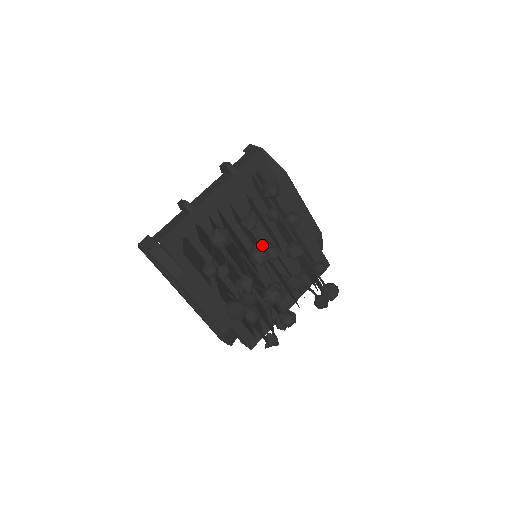
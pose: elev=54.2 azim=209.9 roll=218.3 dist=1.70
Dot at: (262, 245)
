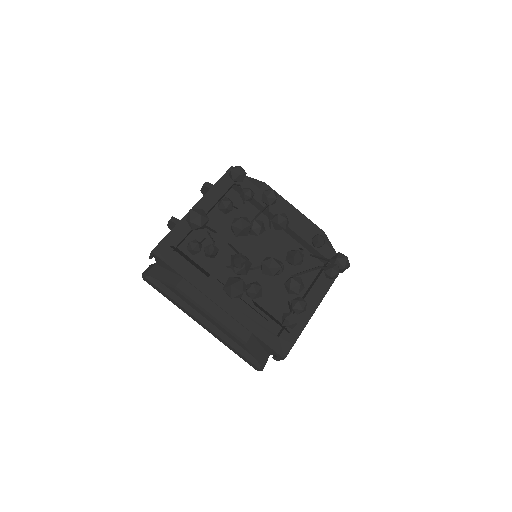
Dot at: occluded
